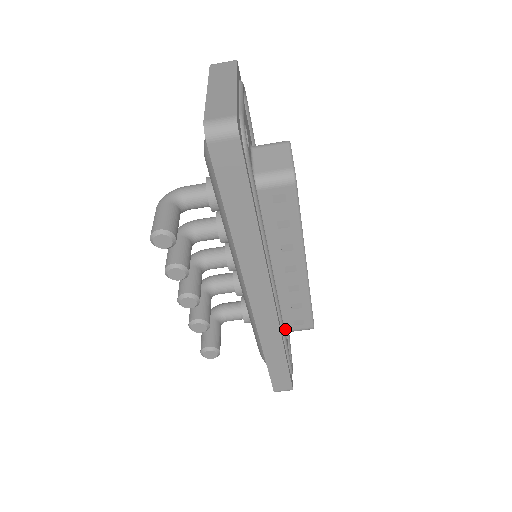
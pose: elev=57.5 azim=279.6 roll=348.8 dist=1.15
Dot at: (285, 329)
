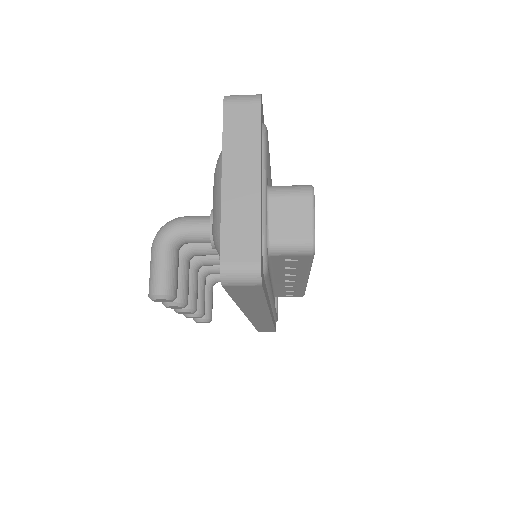
Dot at: (276, 296)
